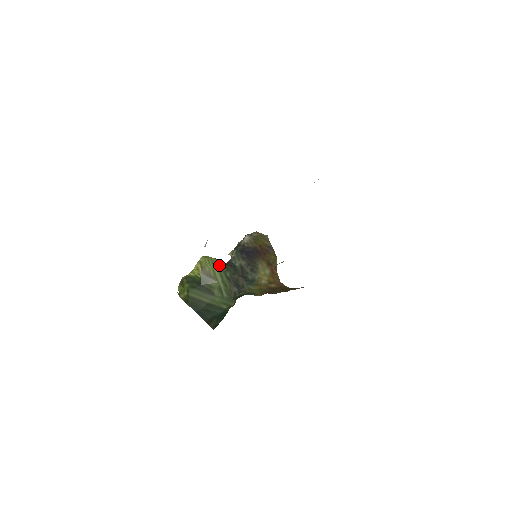
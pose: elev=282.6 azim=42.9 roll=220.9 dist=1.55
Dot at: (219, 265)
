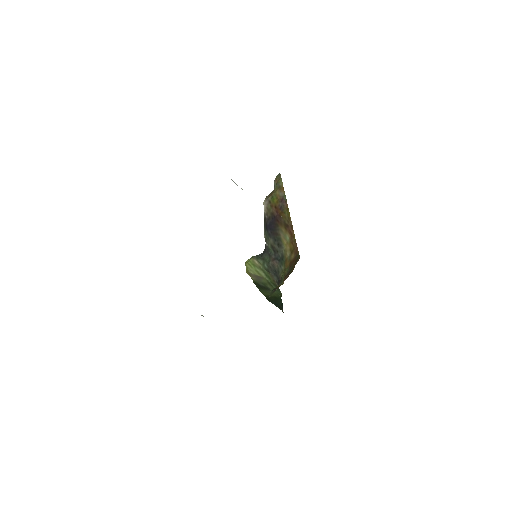
Dot at: (257, 262)
